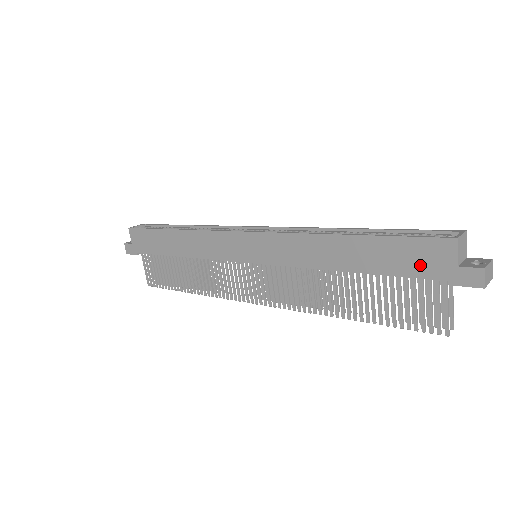
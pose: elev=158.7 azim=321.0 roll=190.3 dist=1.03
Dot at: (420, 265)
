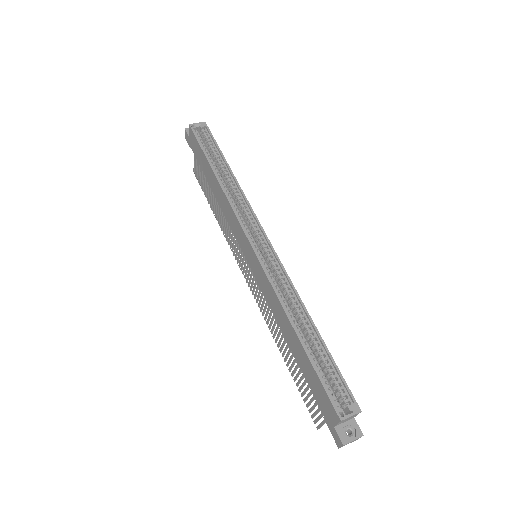
Dot at: (320, 399)
